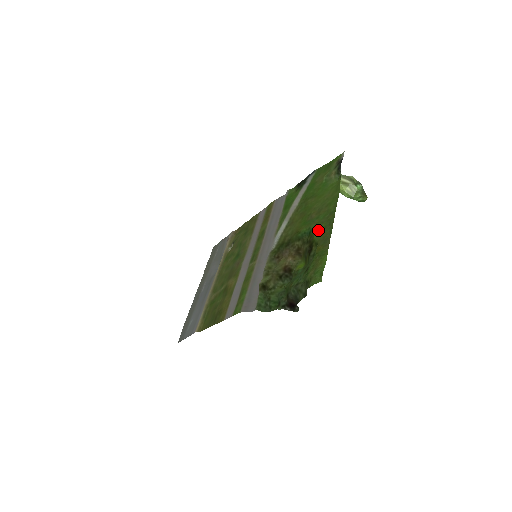
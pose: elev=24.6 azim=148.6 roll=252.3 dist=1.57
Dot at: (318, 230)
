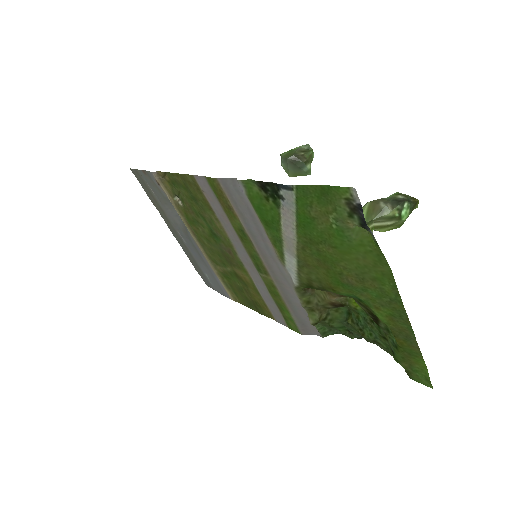
Dot at: (380, 313)
